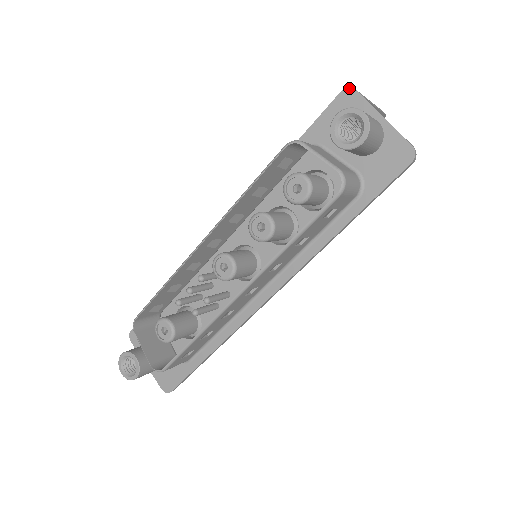
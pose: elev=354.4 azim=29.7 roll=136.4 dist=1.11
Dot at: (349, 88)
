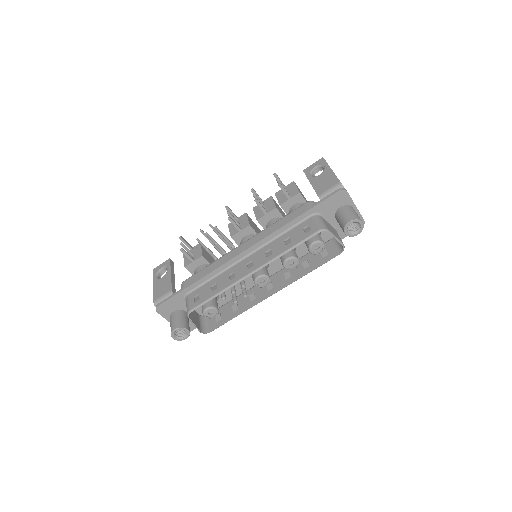
Dot at: (344, 190)
